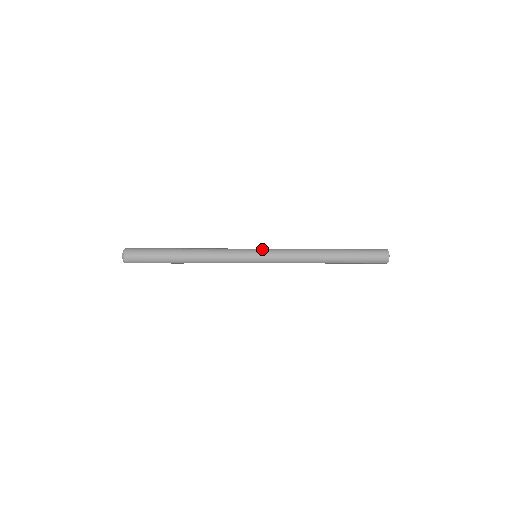
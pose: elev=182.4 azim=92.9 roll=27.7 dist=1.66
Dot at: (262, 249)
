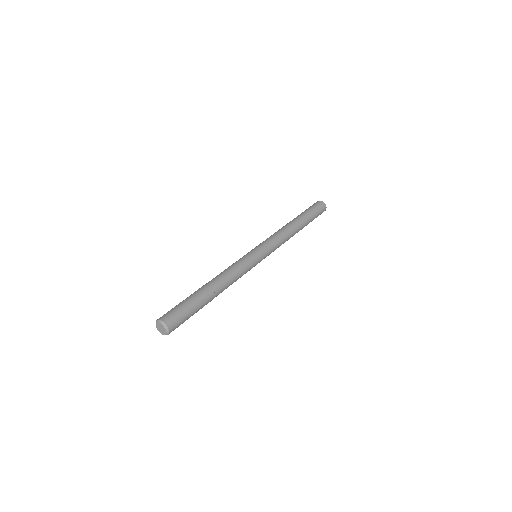
Dot at: (262, 249)
